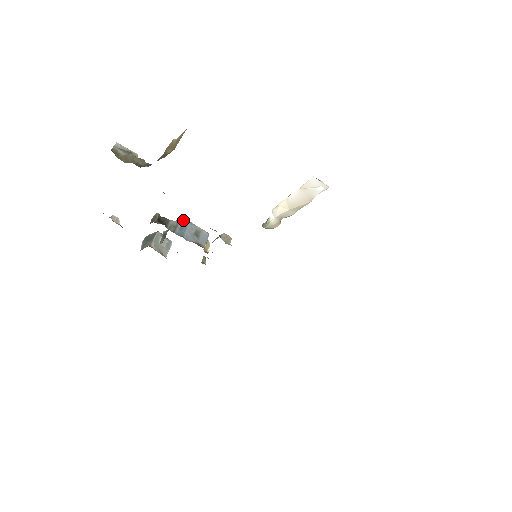
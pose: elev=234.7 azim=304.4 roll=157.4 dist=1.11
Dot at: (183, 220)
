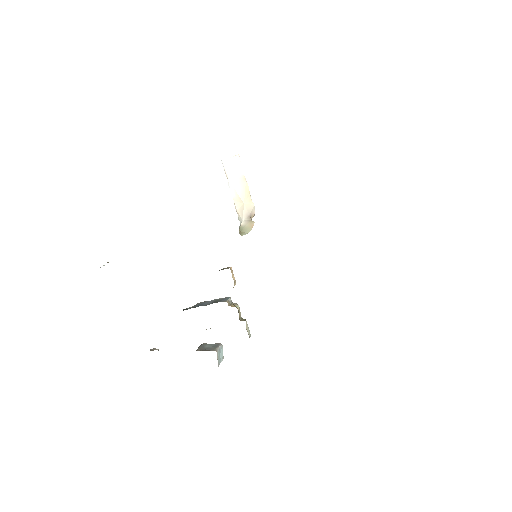
Dot at: (200, 303)
